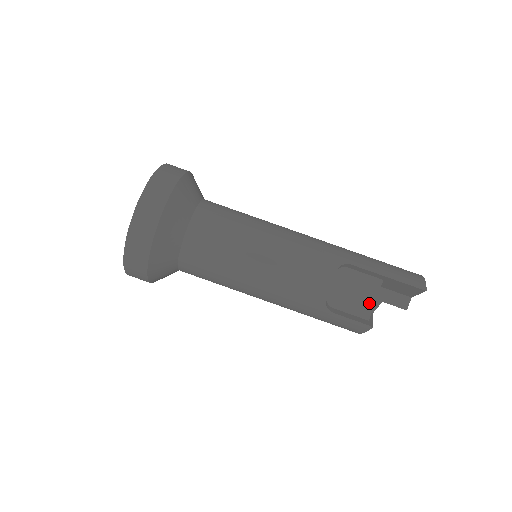
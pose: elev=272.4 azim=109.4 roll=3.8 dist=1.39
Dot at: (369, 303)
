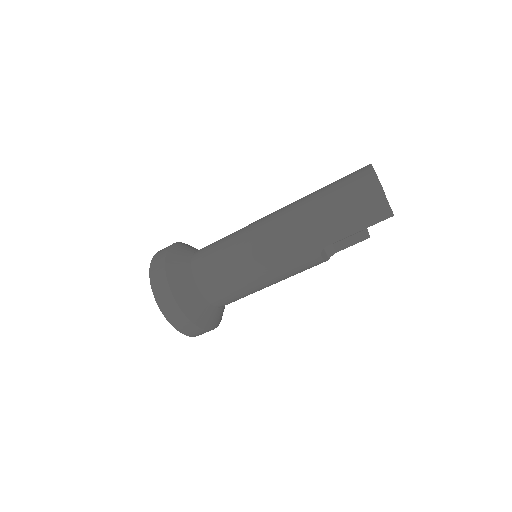
Dot at: occluded
